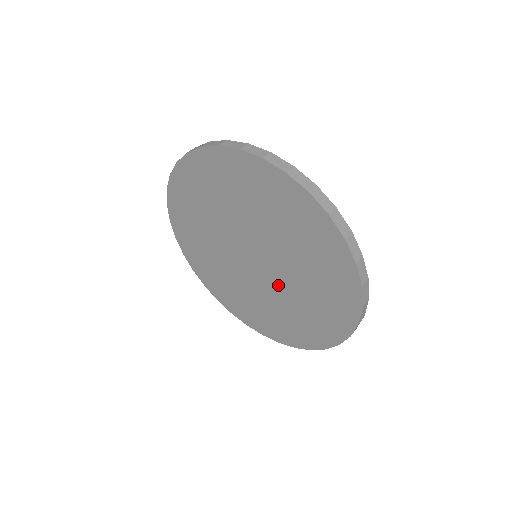
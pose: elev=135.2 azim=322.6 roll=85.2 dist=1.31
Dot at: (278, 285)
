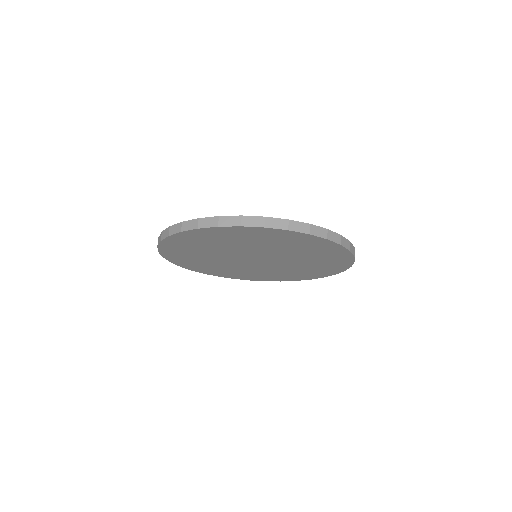
Dot at: (284, 259)
